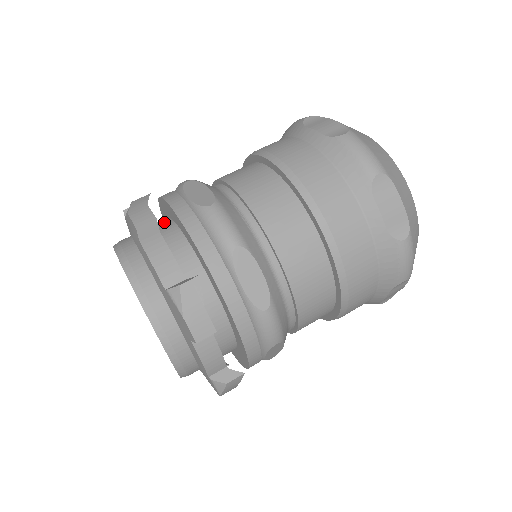
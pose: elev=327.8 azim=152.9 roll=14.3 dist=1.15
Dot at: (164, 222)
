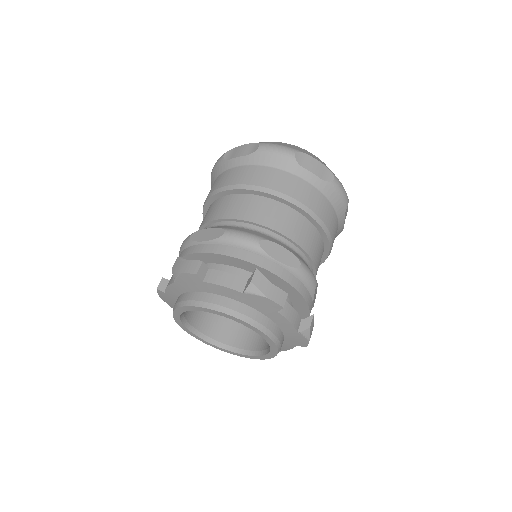
Dot at: occluded
